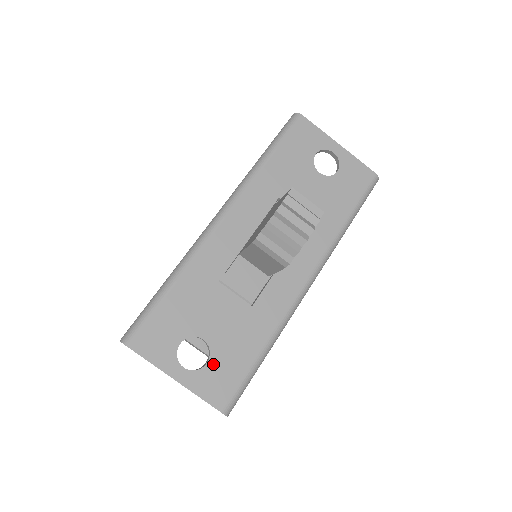
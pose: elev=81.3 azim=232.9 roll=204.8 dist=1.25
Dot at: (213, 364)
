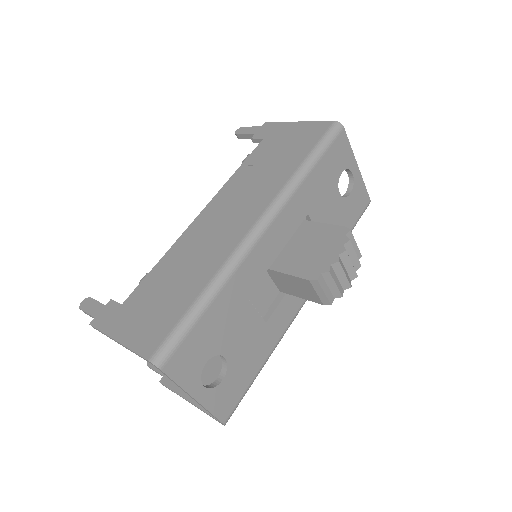
Dot at: (227, 380)
